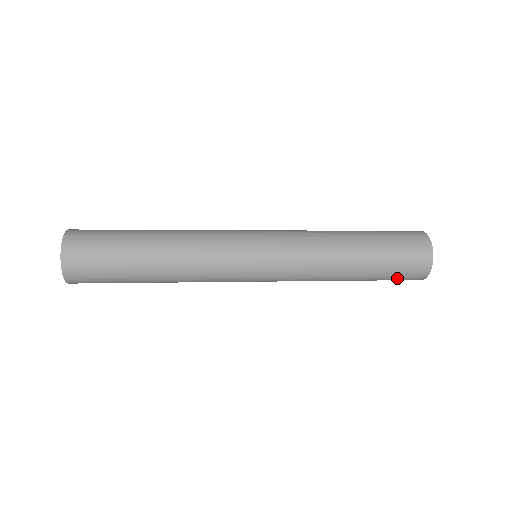
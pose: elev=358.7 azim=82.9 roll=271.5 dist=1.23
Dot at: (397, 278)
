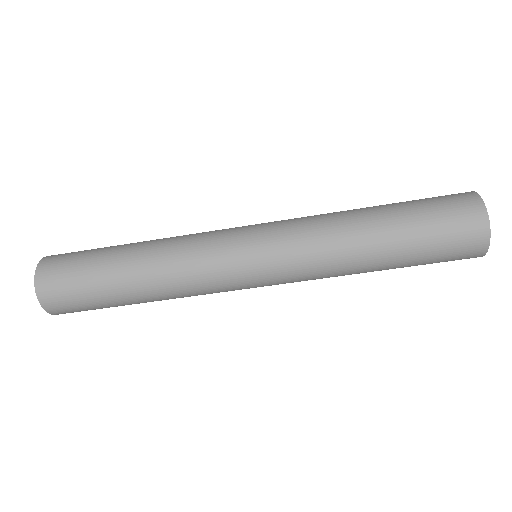
Dot at: (445, 231)
